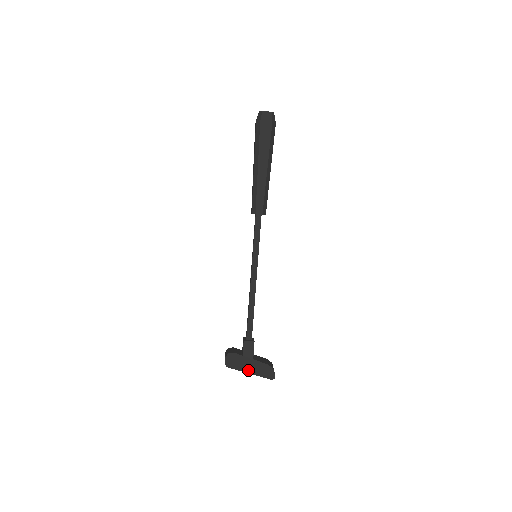
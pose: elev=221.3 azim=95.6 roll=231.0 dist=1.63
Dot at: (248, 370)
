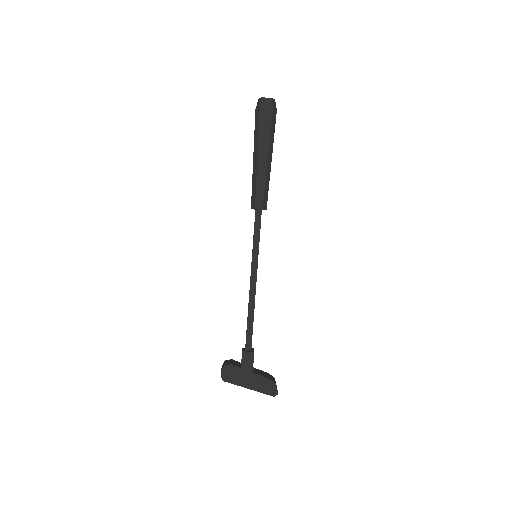
Dot at: (247, 385)
